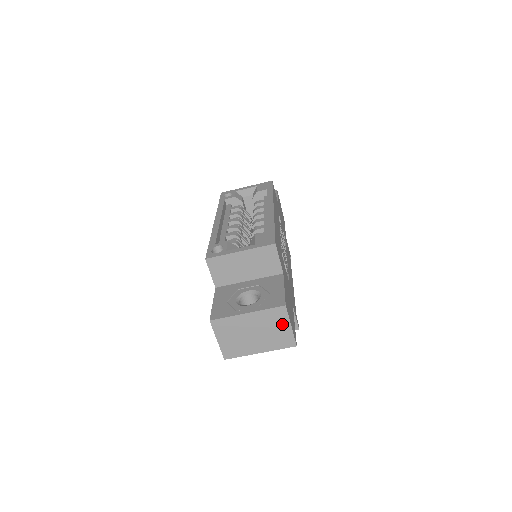
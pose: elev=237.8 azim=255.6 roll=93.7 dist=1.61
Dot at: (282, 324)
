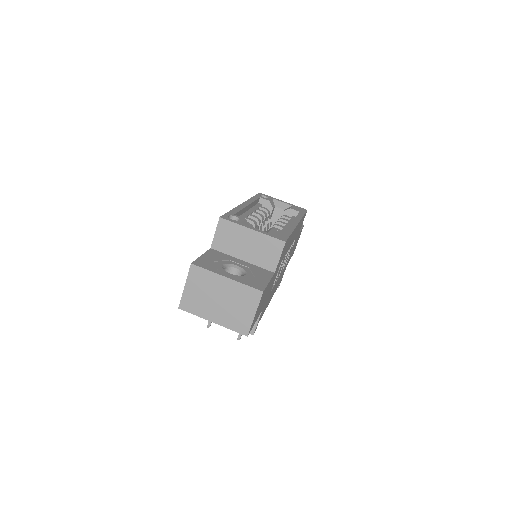
Dot at: (249, 307)
